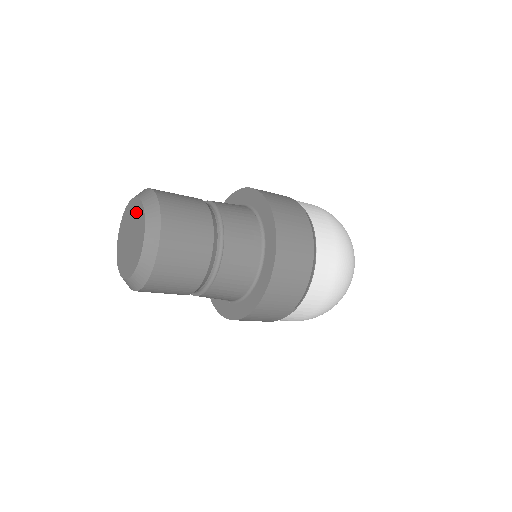
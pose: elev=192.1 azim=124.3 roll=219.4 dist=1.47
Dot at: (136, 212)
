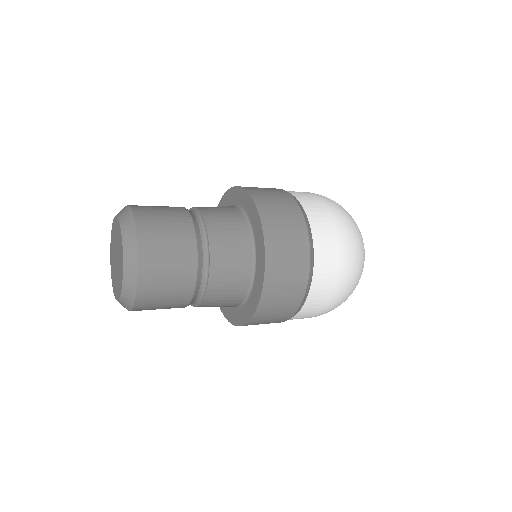
Dot at: (119, 245)
